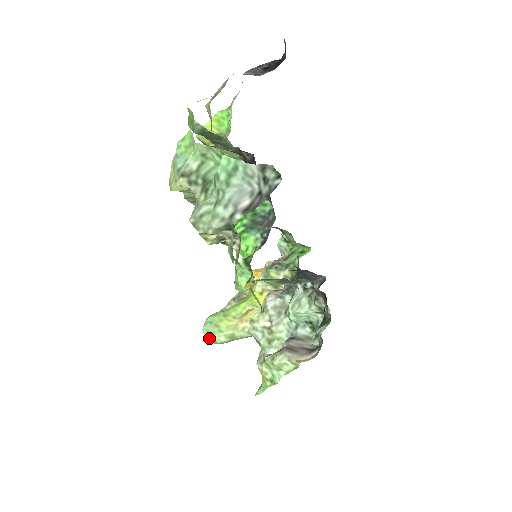
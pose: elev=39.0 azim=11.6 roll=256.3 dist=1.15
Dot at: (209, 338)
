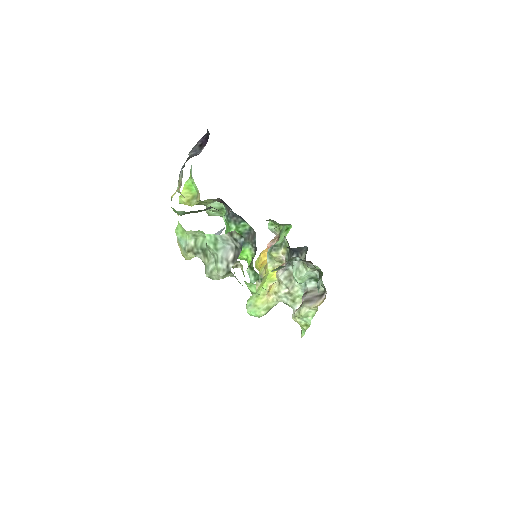
Dot at: (254, 316)
